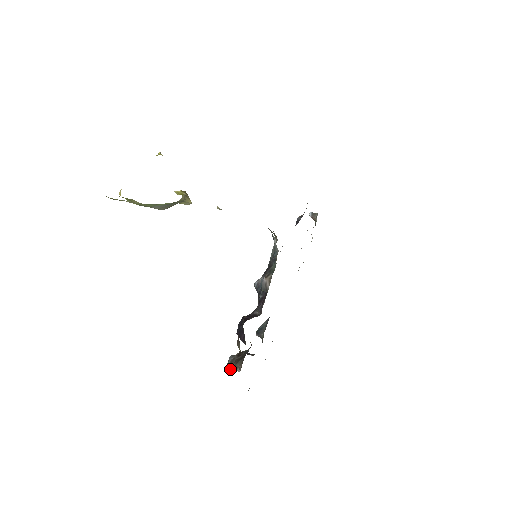
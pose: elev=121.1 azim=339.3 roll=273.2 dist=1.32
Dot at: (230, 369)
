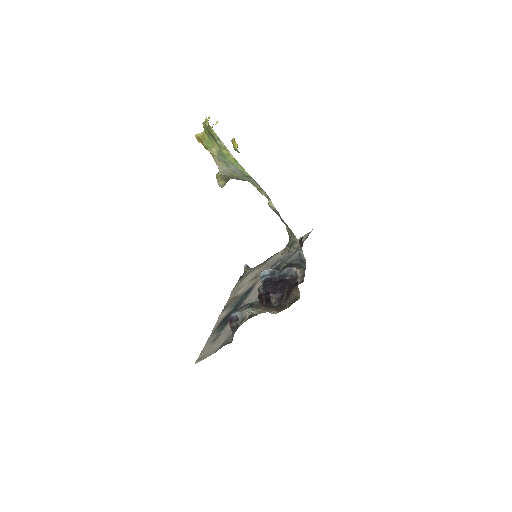
Dot at: (256, 311)
